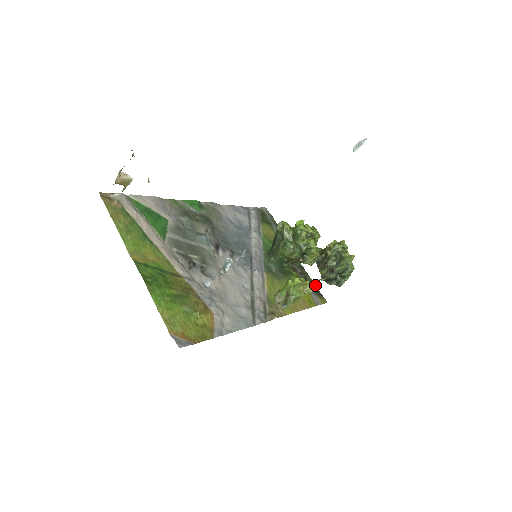
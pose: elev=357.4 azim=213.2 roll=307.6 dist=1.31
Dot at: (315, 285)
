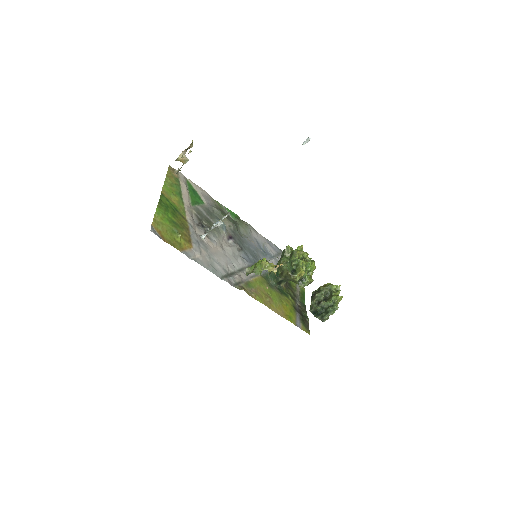
Dot at: occluded
